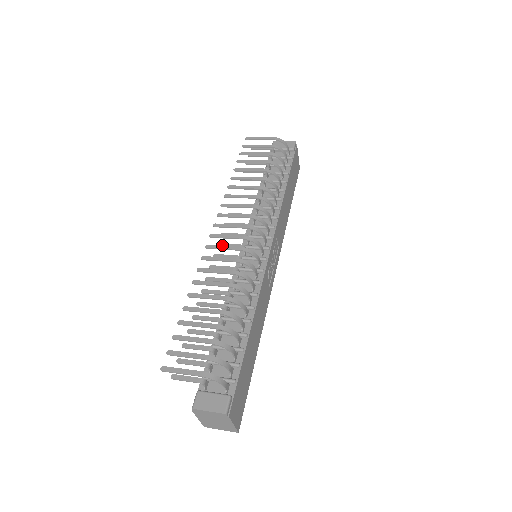
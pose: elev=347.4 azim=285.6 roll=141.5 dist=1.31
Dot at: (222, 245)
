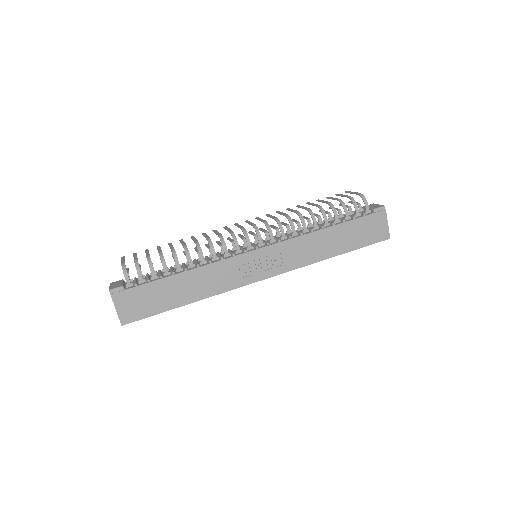
Dot at: (239, 235)
